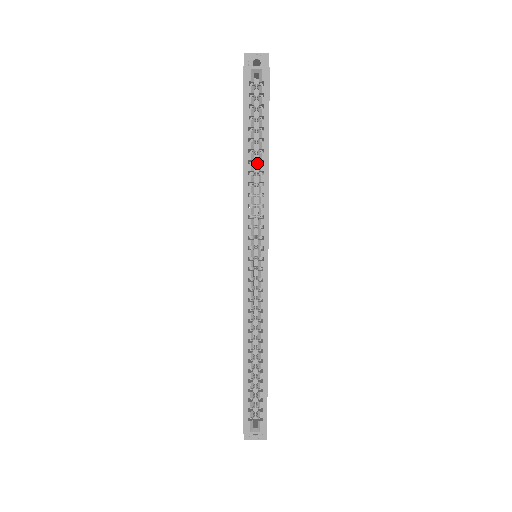
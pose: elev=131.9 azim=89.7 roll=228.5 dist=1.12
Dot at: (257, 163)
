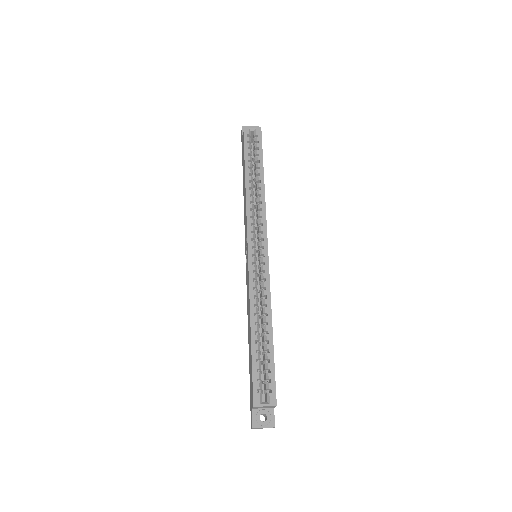
Dot at: (254, 190)
